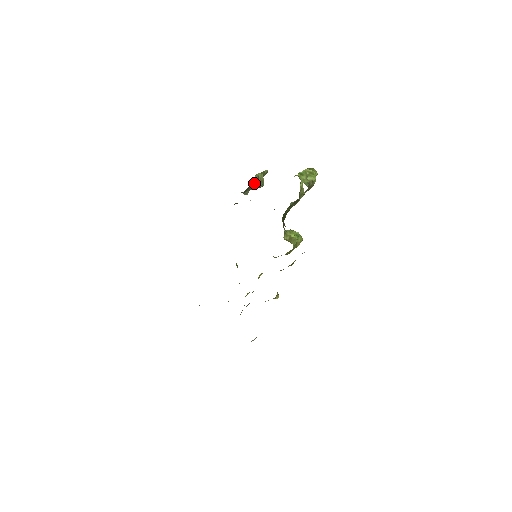
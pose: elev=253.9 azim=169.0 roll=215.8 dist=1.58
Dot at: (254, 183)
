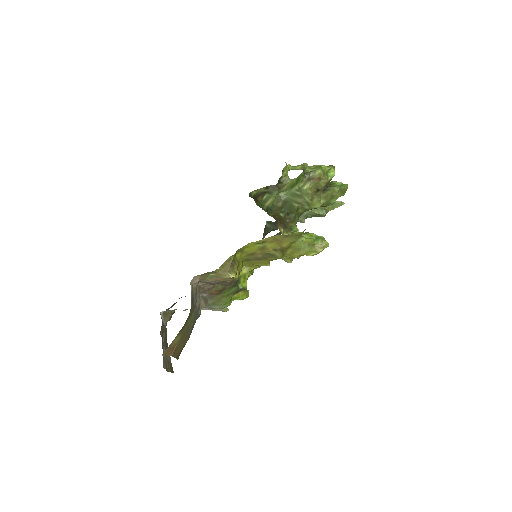
Dot at: occluded
